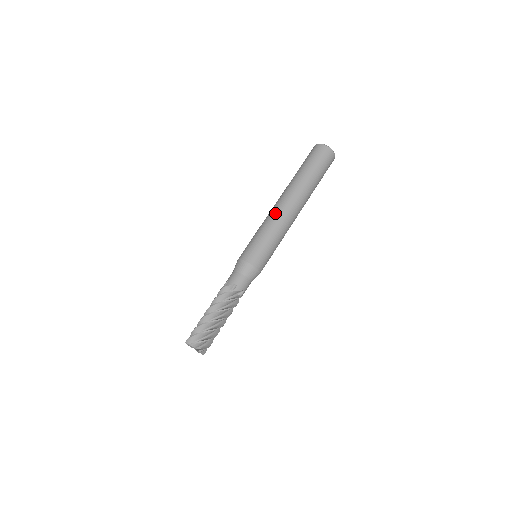
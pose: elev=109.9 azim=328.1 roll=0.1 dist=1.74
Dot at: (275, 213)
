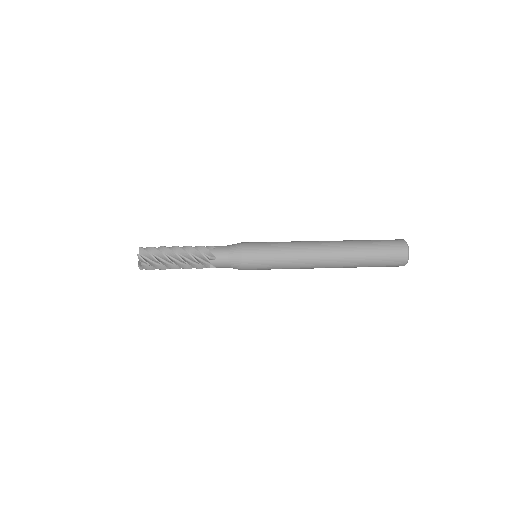
Dot at: (304, 241)
